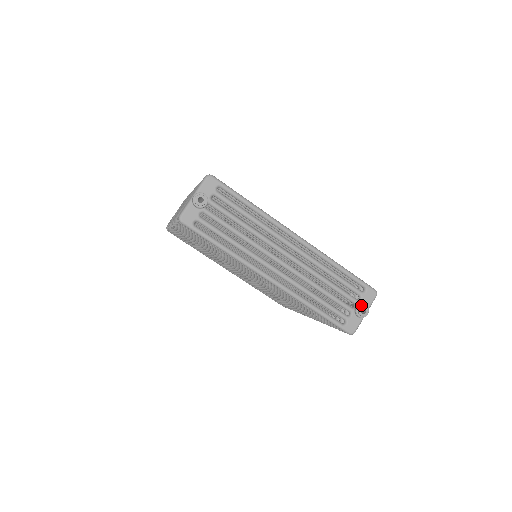
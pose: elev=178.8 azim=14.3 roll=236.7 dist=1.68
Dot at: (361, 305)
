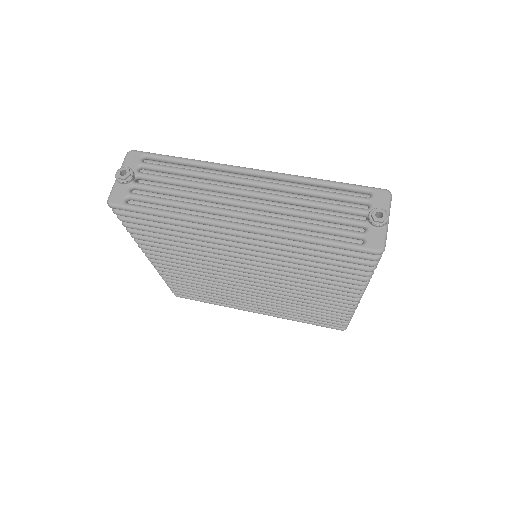
Dot at: (373, 210)
